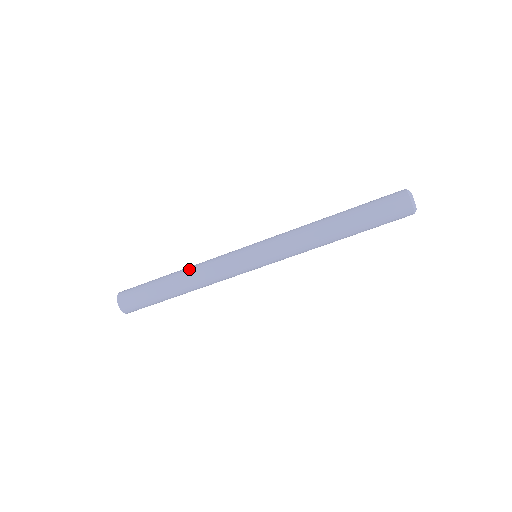
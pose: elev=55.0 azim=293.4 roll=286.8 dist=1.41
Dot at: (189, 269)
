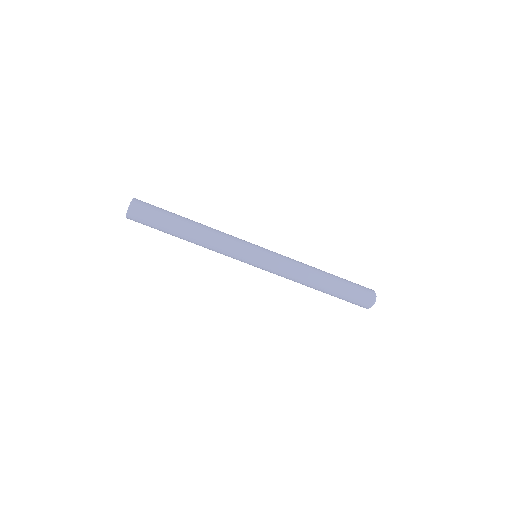
Dot at: (205, 225)
